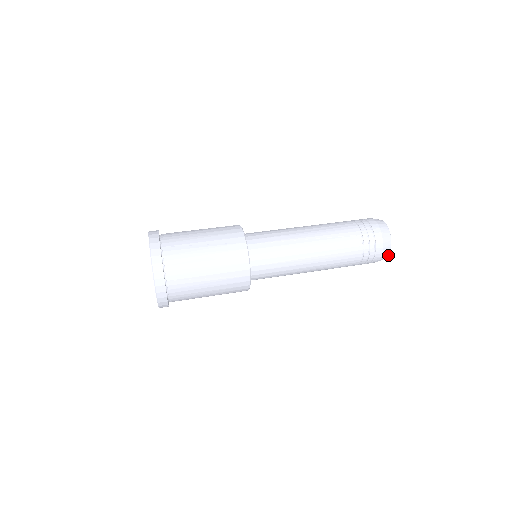
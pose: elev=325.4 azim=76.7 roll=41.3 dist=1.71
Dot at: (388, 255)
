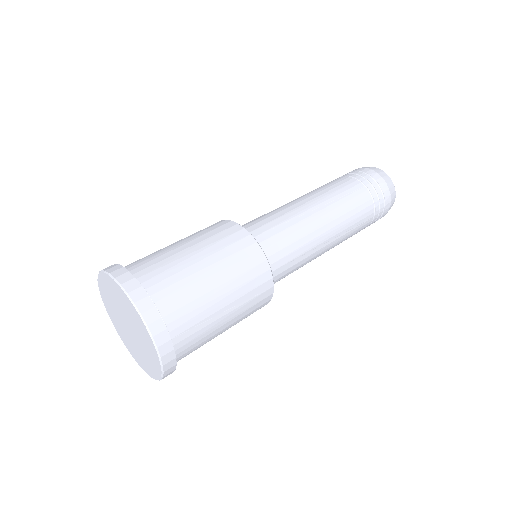
Dot at: occluded
